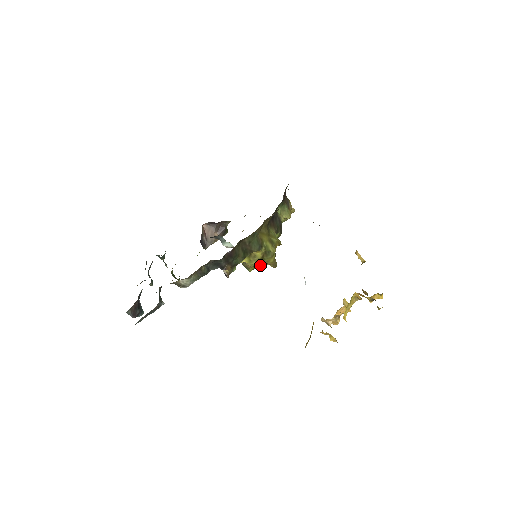
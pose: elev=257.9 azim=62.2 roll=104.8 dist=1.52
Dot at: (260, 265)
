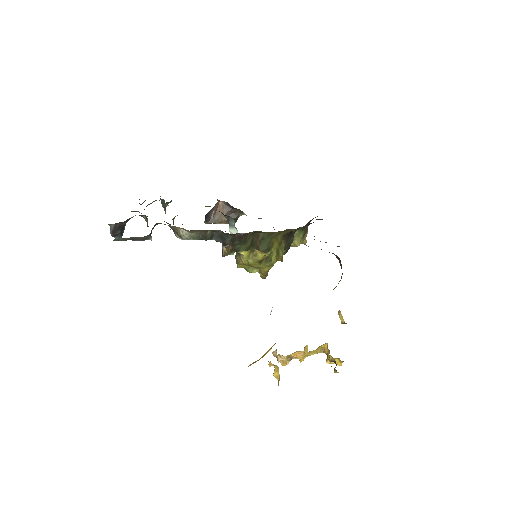
Dot at: (251, 268)
